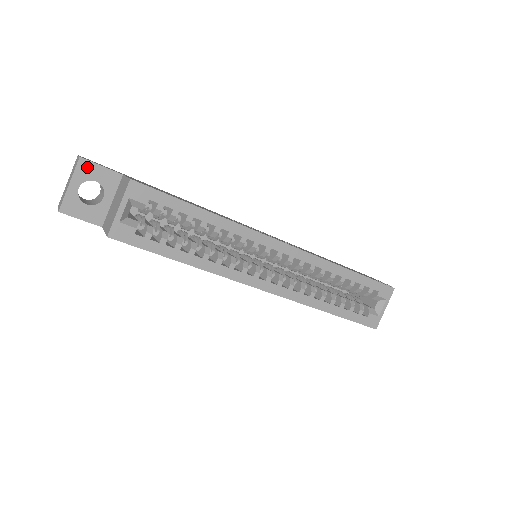
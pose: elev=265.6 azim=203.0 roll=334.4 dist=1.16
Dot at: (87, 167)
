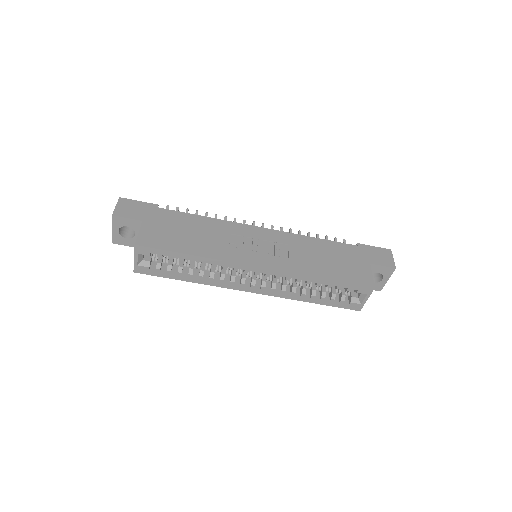
Dot at: (119, 220)
